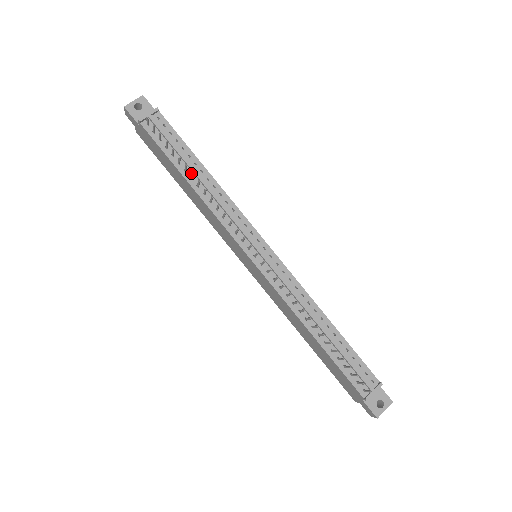
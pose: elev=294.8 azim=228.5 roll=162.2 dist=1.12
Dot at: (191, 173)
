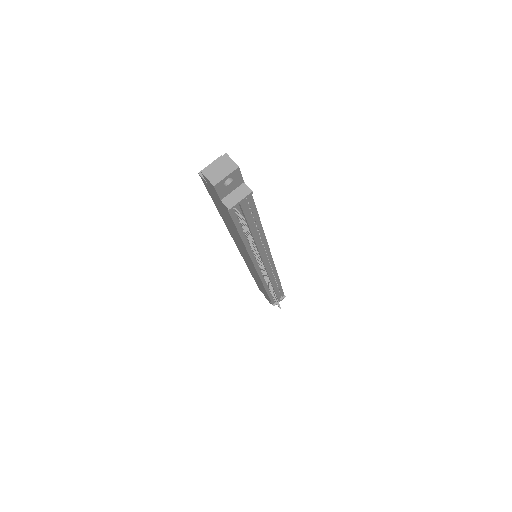
Dot at: (255, 248)
